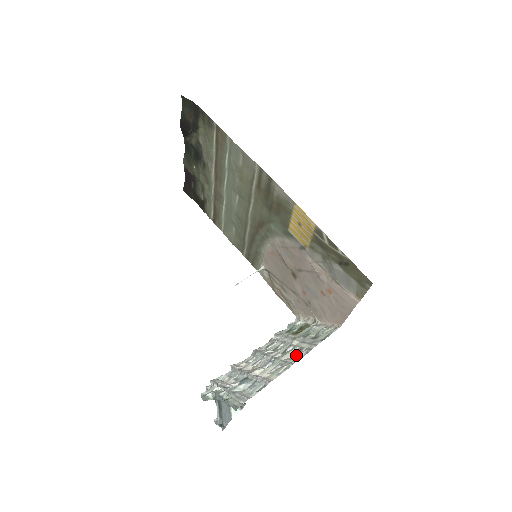
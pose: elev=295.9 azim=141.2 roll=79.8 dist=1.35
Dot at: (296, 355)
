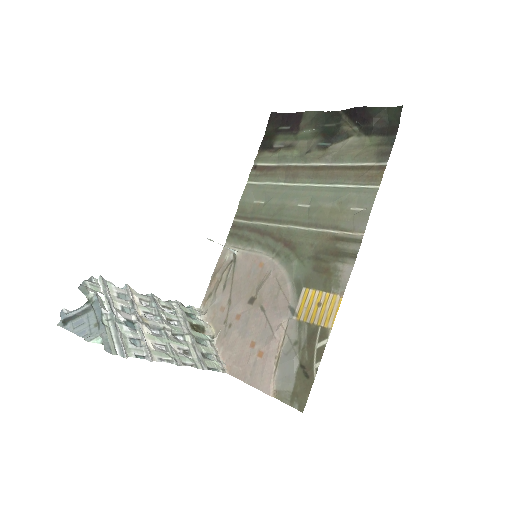
Dot at: (183, 356)
